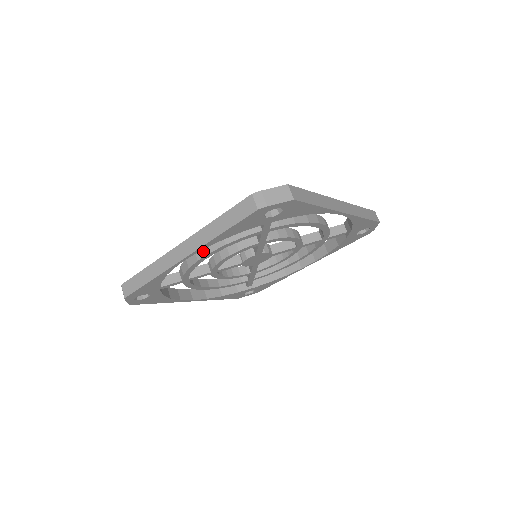
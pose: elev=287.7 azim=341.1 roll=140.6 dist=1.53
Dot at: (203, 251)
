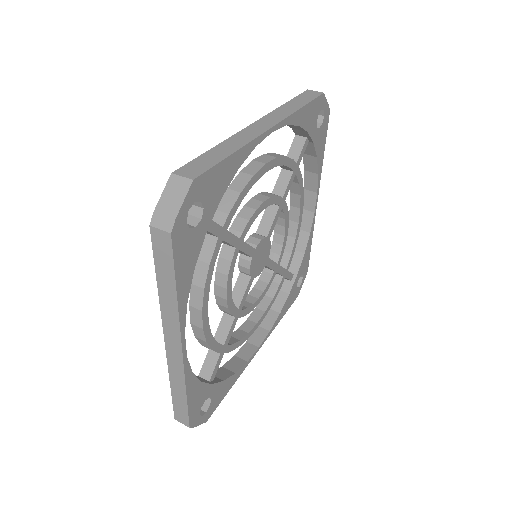
Dot at: (196, 316)
